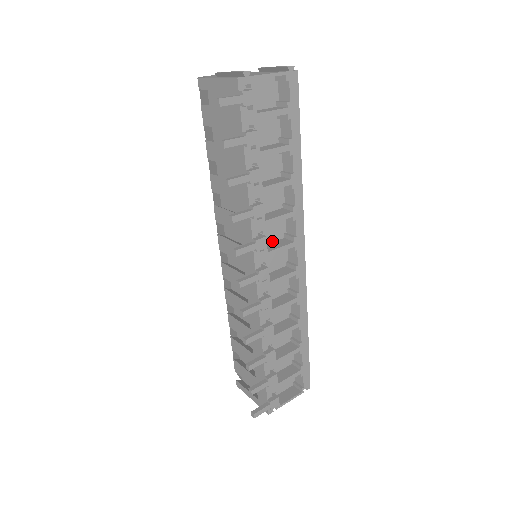
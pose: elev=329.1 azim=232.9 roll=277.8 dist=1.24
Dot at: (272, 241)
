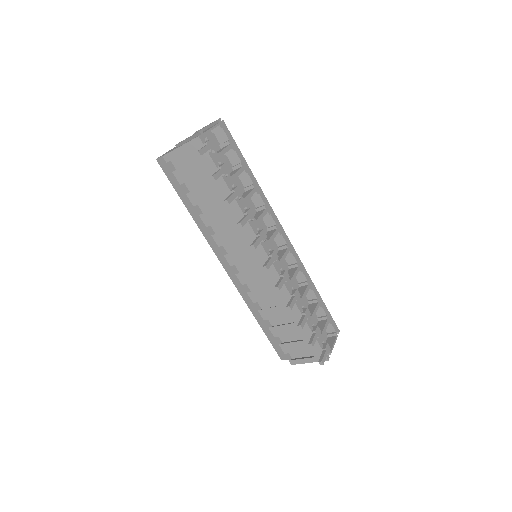
Dot at: occluded
